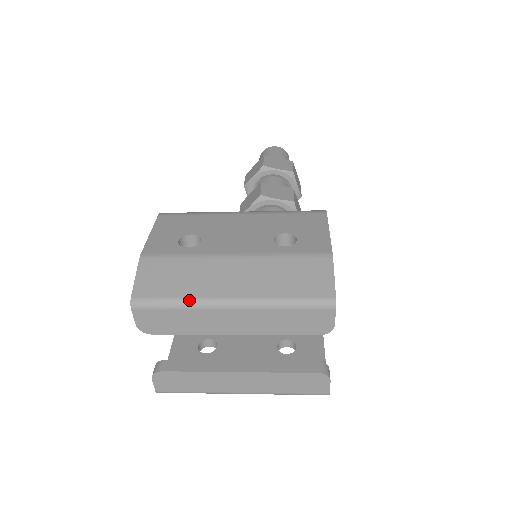
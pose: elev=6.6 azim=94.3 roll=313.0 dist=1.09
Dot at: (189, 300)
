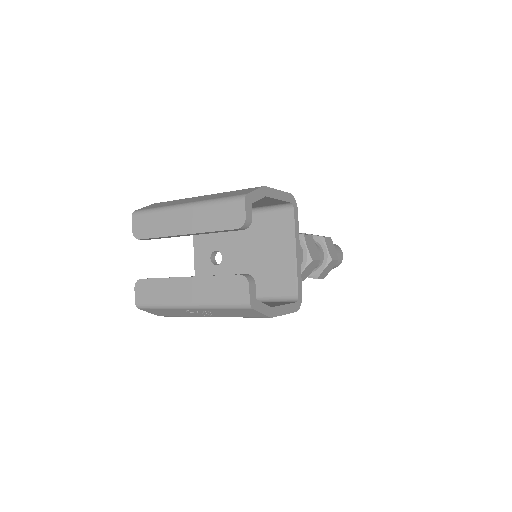
Dot at: (163, 207)
